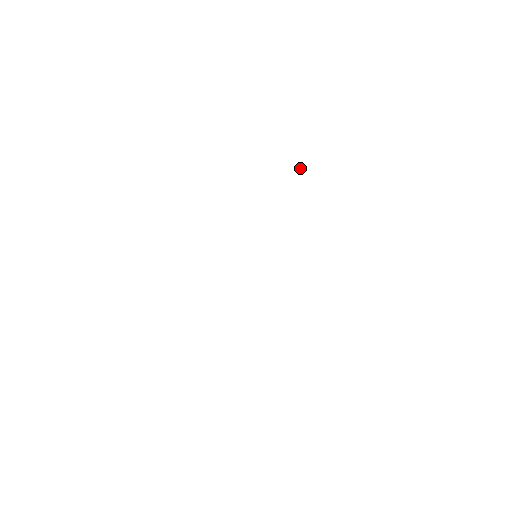
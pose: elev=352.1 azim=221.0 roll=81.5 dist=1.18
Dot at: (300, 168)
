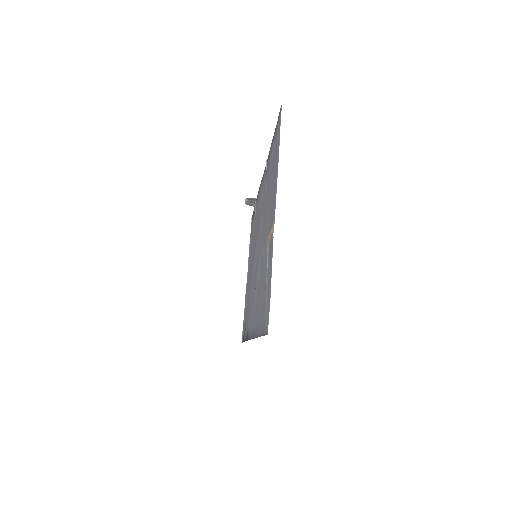
Dot at: (250, 200)
